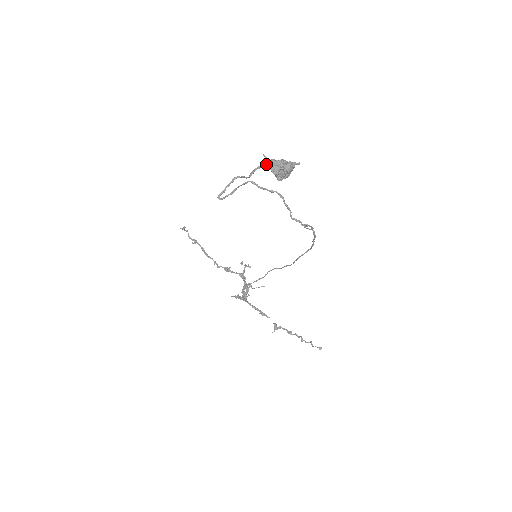
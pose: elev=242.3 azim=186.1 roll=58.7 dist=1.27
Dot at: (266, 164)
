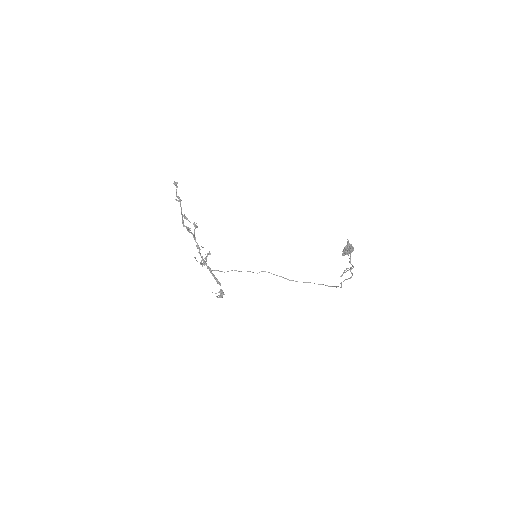
Dot at: (351, 251)
